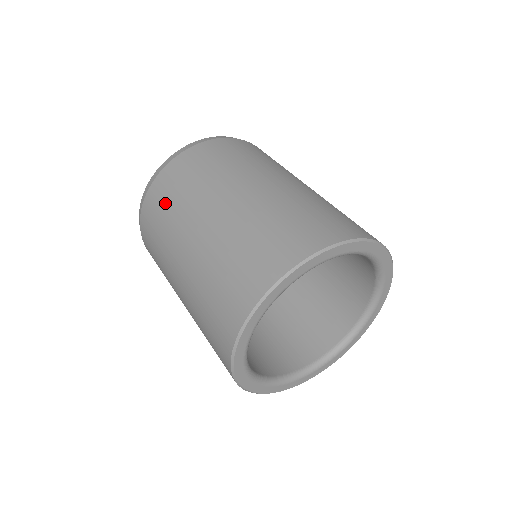
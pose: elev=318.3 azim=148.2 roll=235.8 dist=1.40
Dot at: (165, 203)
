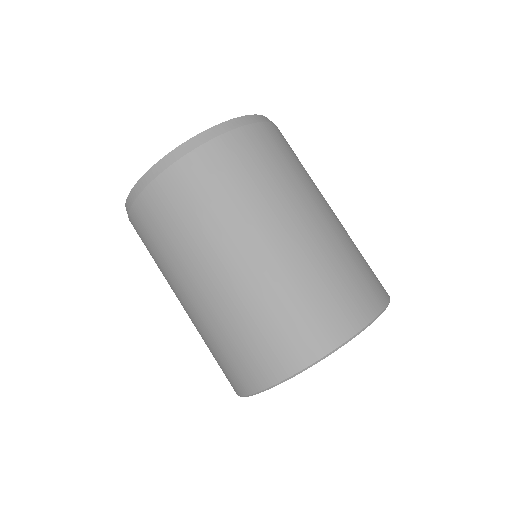
Dot at: (190, 206)
